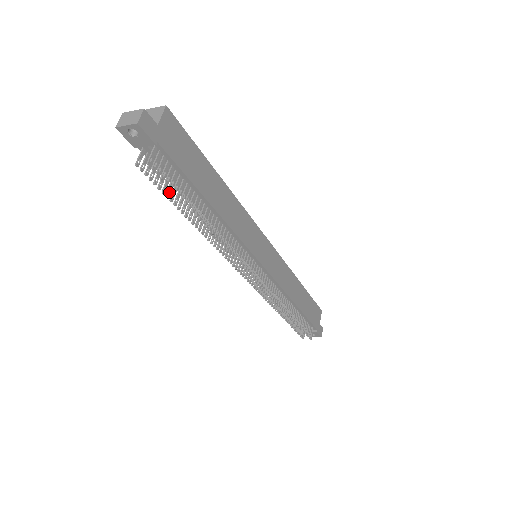
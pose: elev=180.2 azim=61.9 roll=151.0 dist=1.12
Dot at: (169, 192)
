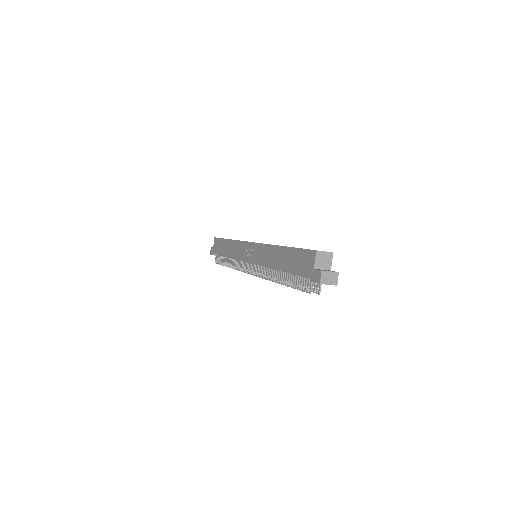
Dot at: (294, 283)
